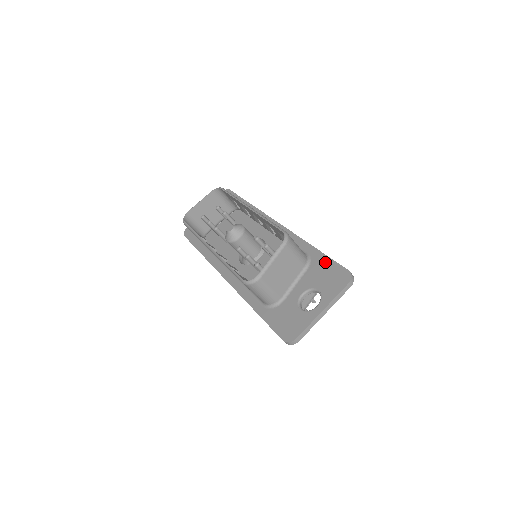
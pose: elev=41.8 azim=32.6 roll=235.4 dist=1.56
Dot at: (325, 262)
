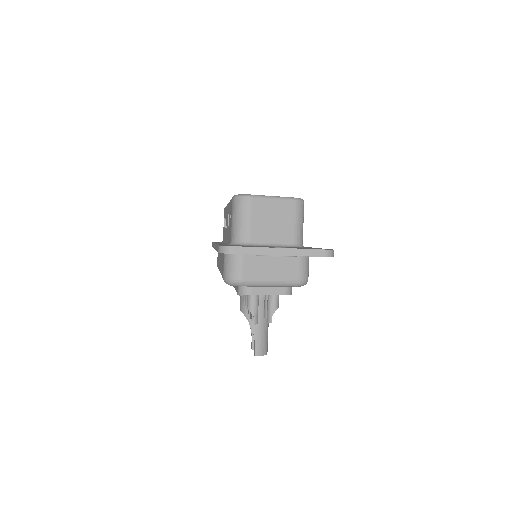
Dot at: occluded
